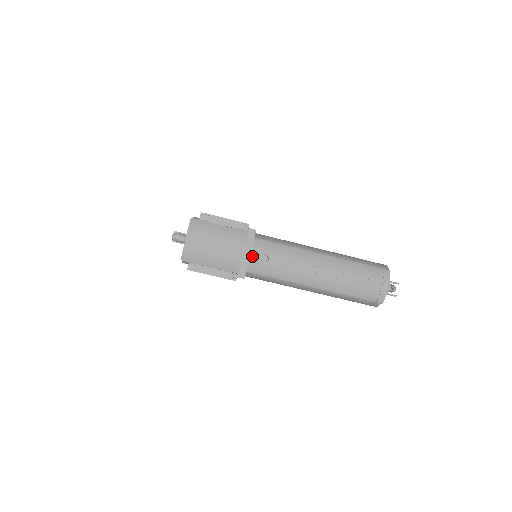
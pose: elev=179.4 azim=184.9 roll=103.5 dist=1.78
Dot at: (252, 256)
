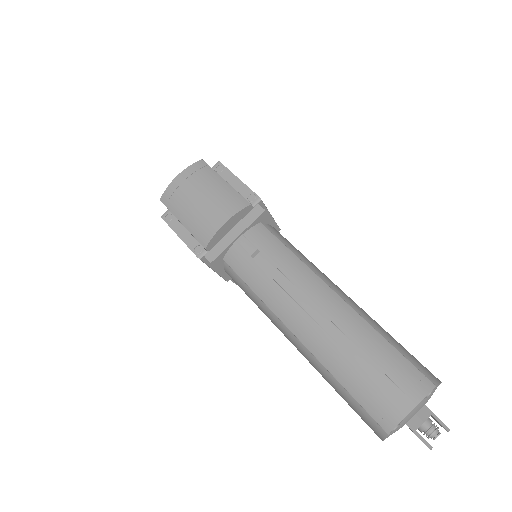
Dot at: (239, 240)
